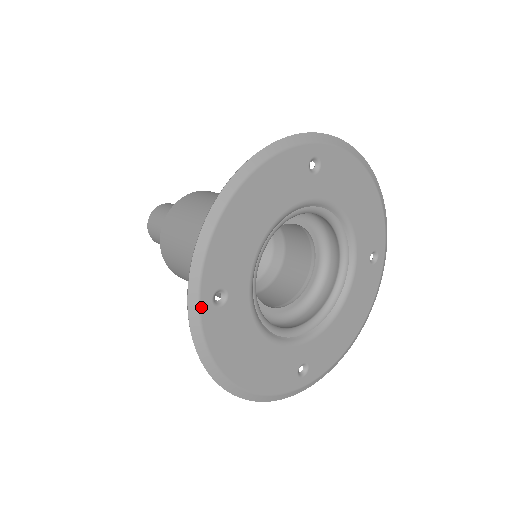
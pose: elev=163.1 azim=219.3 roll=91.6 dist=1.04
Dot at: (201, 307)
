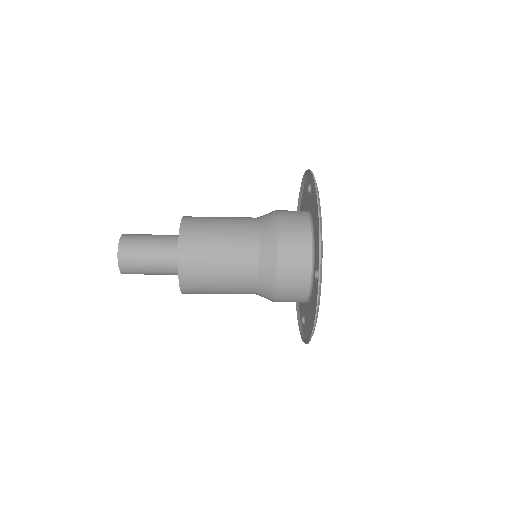
Dot at: (321, 281)
